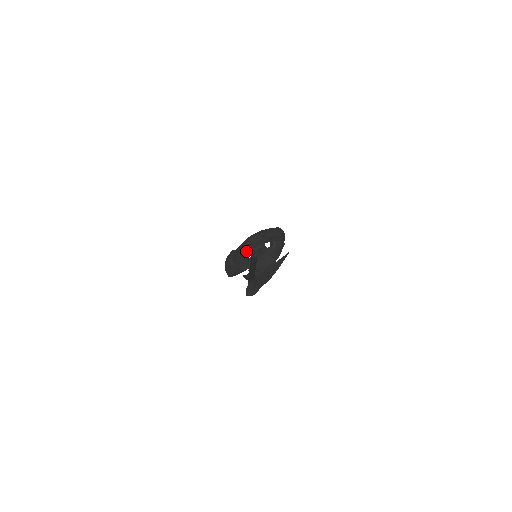
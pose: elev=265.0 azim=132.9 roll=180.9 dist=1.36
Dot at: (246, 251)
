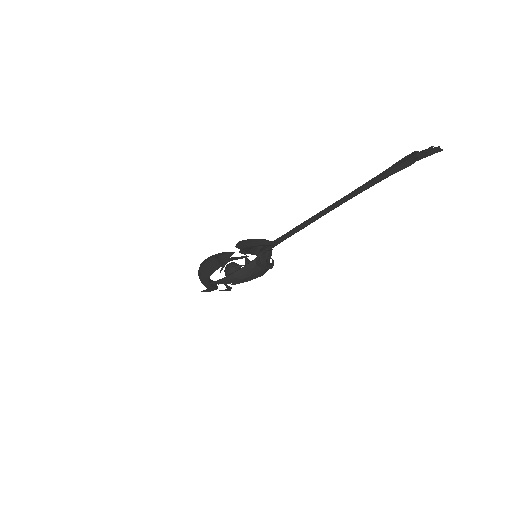
Dot at: occluded
